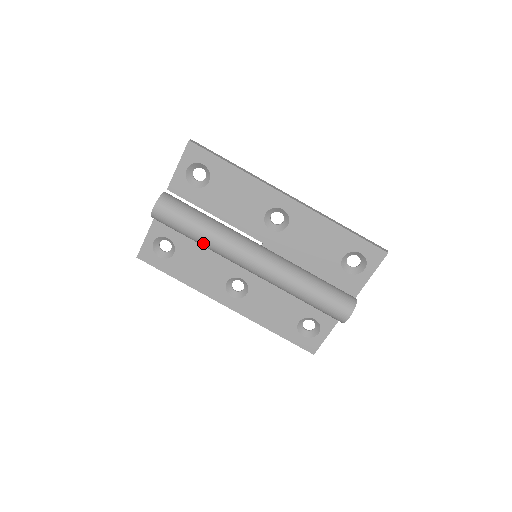
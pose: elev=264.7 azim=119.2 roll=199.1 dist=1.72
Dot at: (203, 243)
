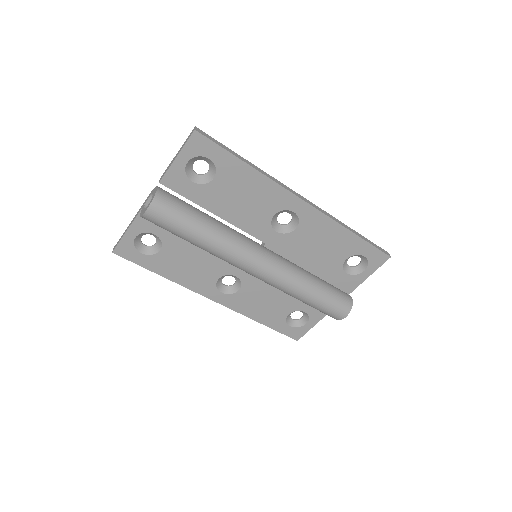
Dot at: (203, 248)
